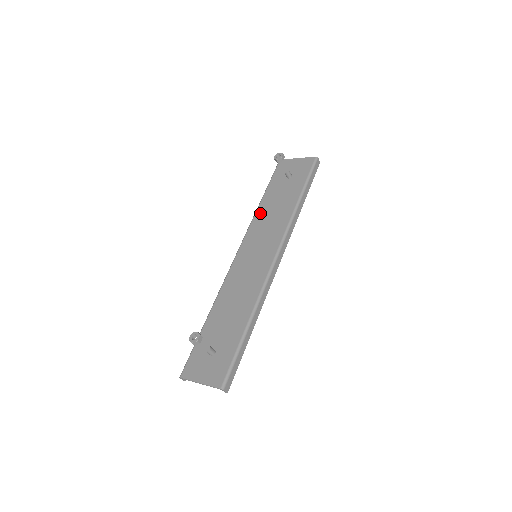
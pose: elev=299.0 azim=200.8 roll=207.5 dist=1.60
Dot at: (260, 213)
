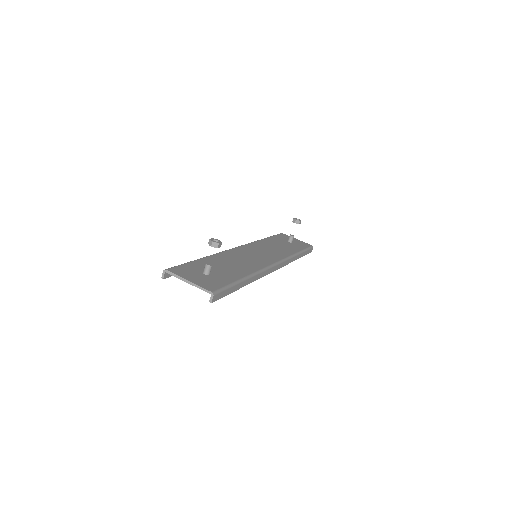
Dot at: (263, 242)
